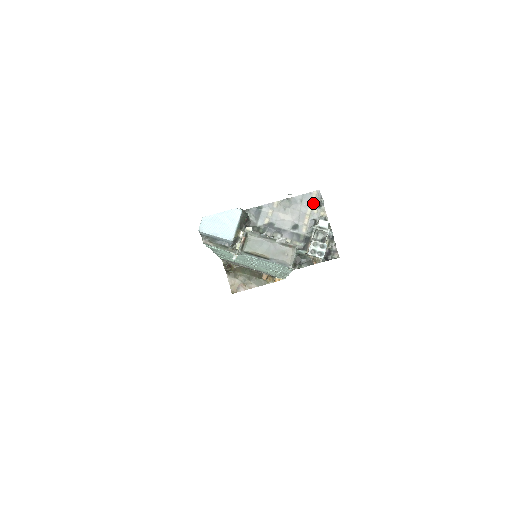
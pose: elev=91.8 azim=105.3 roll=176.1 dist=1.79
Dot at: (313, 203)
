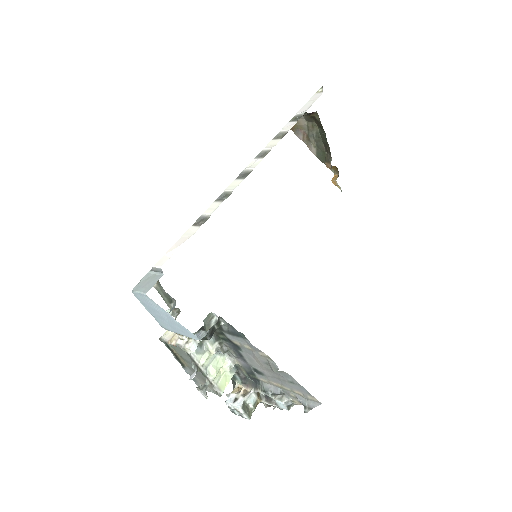
Dot at: (300, 395)
